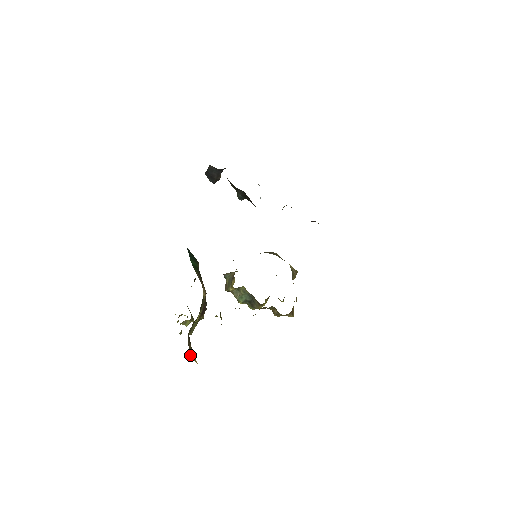
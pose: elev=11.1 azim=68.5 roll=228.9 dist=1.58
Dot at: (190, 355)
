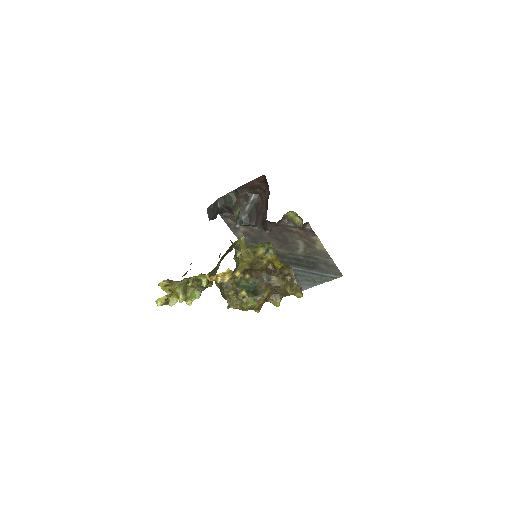
Dot at: occluded
